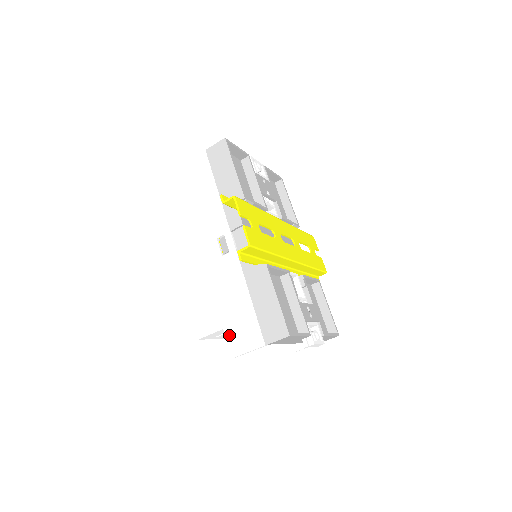
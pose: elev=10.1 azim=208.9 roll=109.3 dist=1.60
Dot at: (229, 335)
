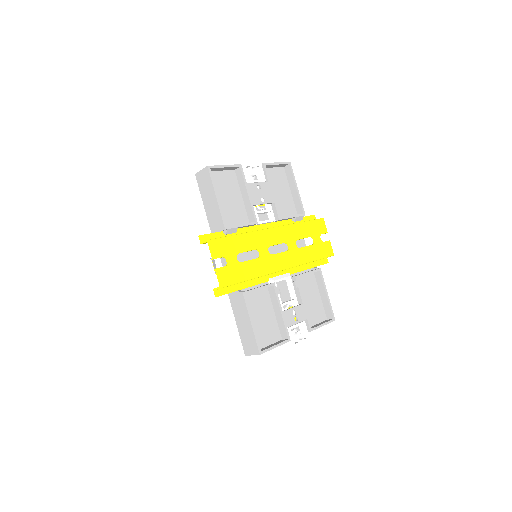
Dot at: (222, 339)
